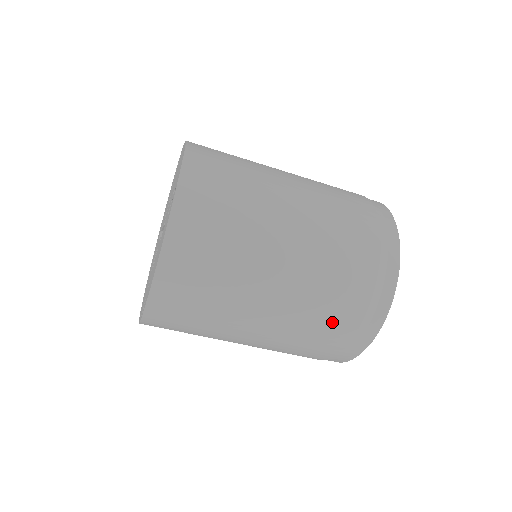
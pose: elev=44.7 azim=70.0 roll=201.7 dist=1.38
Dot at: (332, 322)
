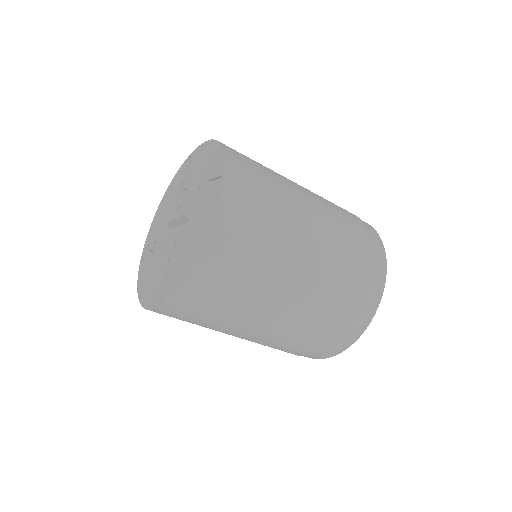
Dot at: (335, 315)
